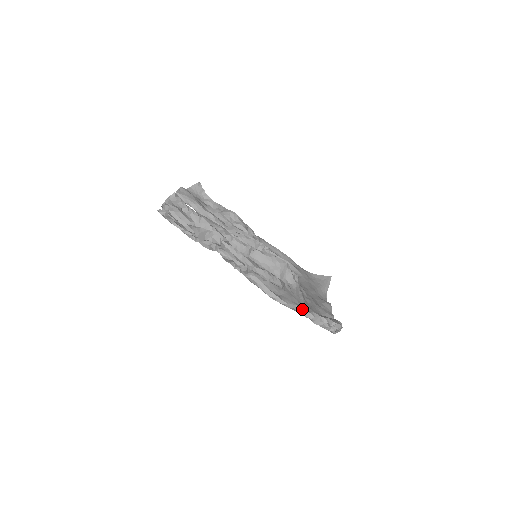
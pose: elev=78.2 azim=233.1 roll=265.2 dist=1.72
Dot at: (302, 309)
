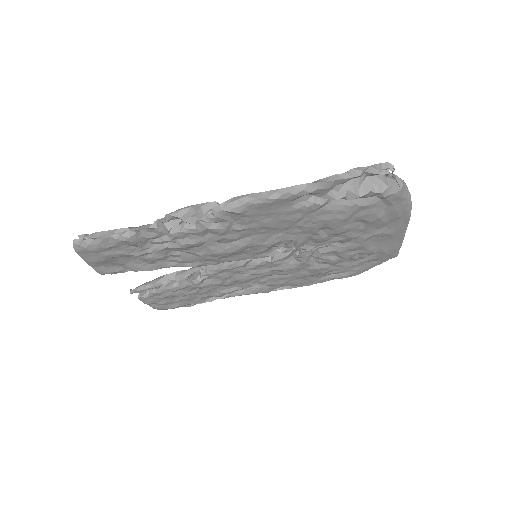
Dot at: (321, 179)
